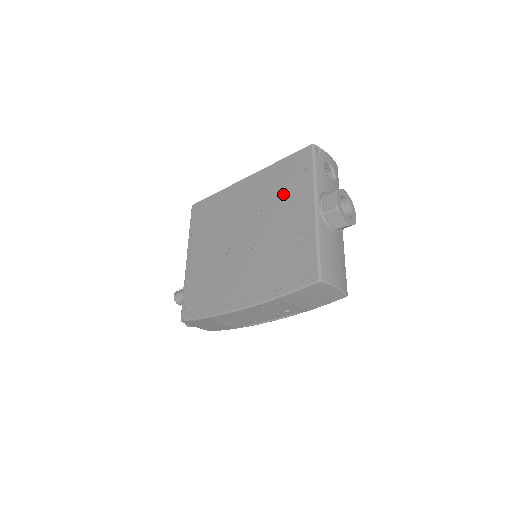
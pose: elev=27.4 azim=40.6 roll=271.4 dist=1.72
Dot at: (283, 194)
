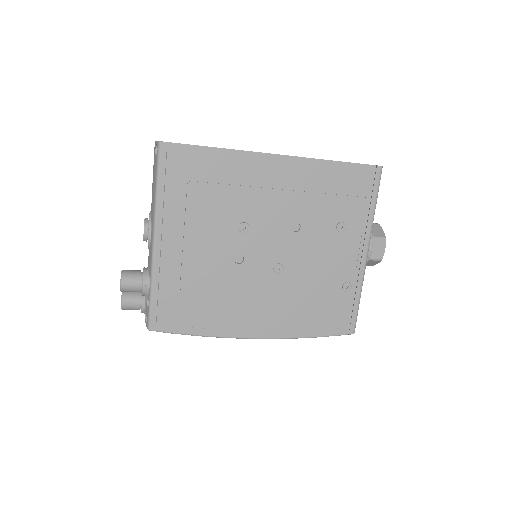
Dot at: (333, 216)
